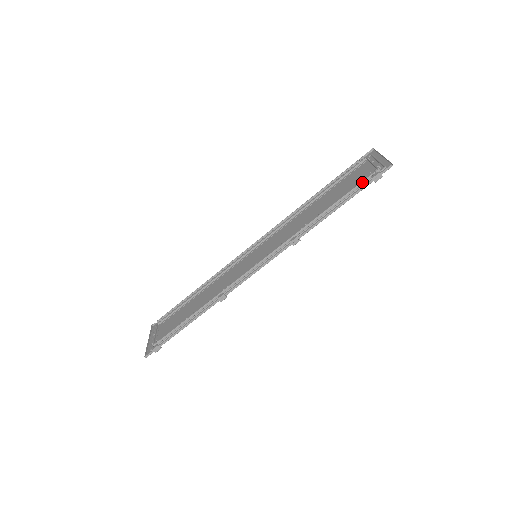
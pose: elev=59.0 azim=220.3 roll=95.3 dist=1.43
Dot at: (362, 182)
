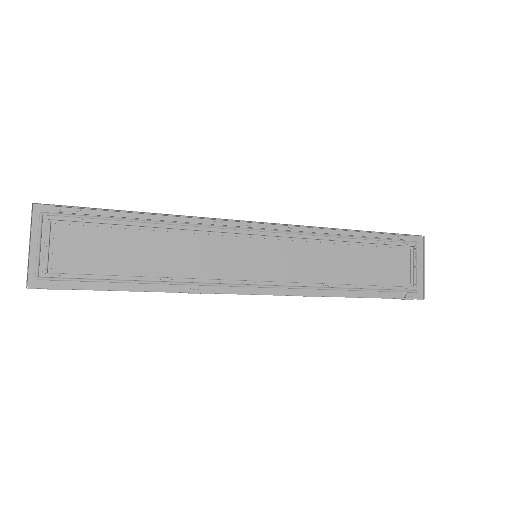
Dot at: (397, 289)
